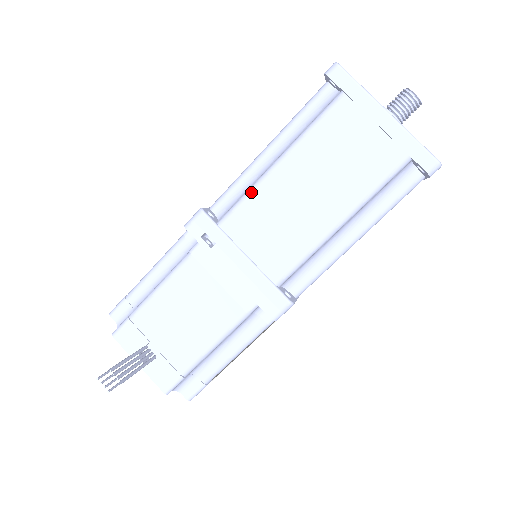
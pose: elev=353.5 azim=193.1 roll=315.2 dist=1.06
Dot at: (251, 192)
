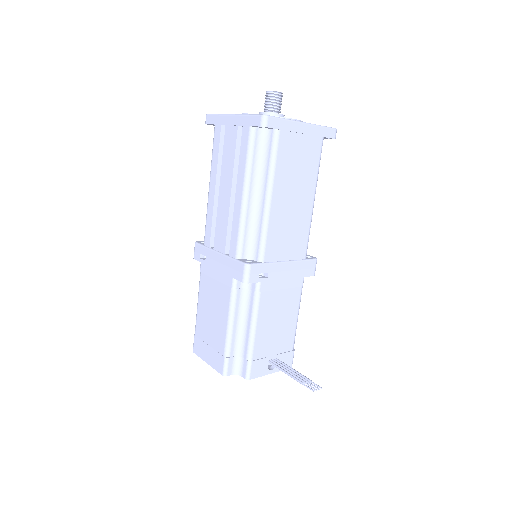
Dot at: (267, 228)
